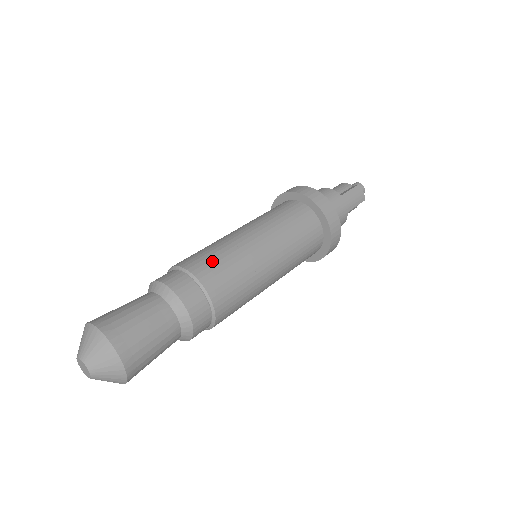
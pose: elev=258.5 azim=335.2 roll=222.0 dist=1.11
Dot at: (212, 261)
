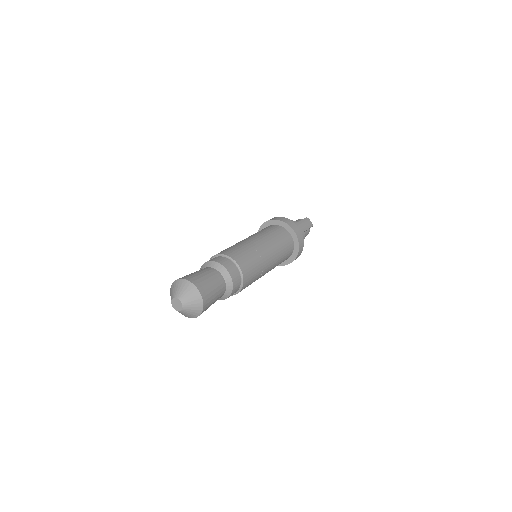
Dot at: (234, 249)
